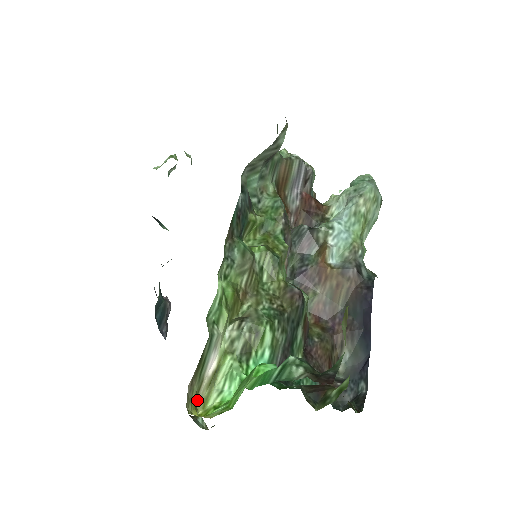
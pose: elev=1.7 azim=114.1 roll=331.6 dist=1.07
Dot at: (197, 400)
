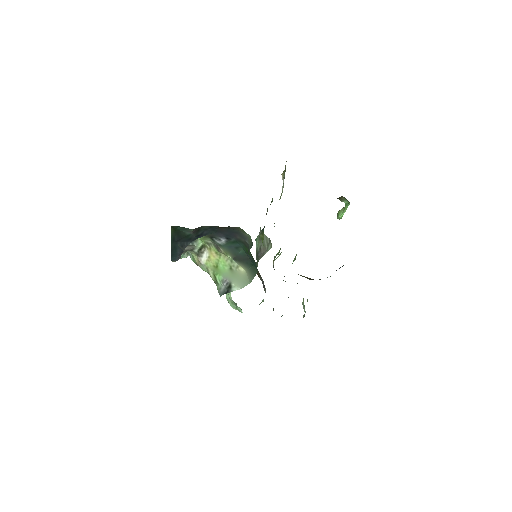
Dot at: (282, 174)
